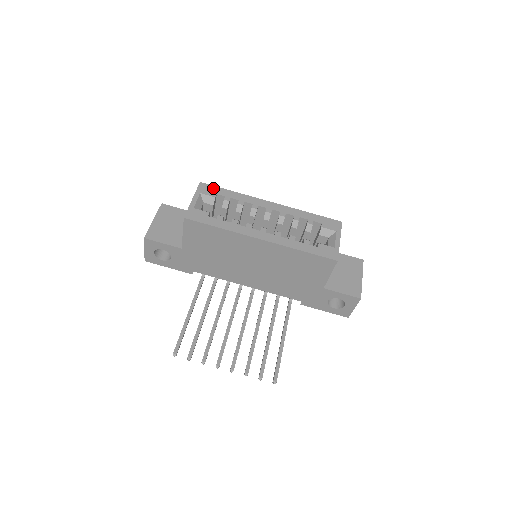
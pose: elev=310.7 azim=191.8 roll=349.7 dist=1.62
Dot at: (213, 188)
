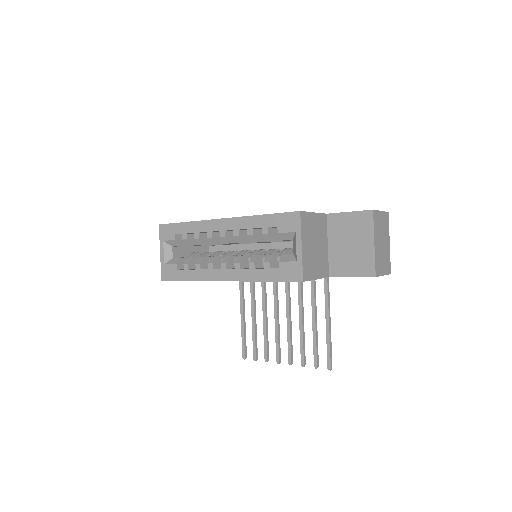
Dot at: (170, 227)
